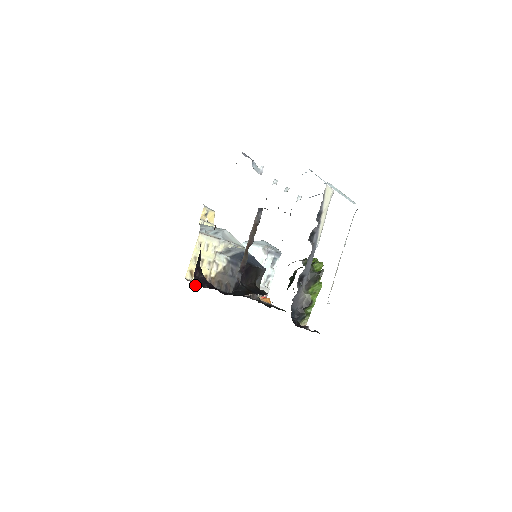
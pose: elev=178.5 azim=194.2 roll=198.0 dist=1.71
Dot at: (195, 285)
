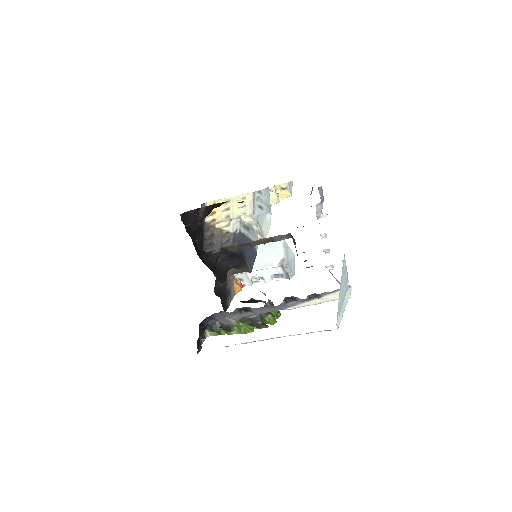
Dot at: (183, 214)
